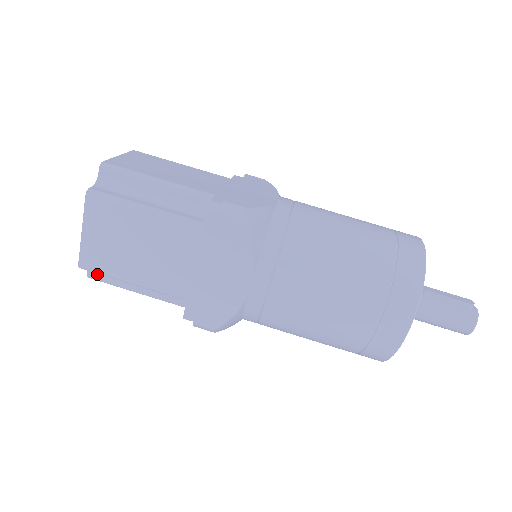
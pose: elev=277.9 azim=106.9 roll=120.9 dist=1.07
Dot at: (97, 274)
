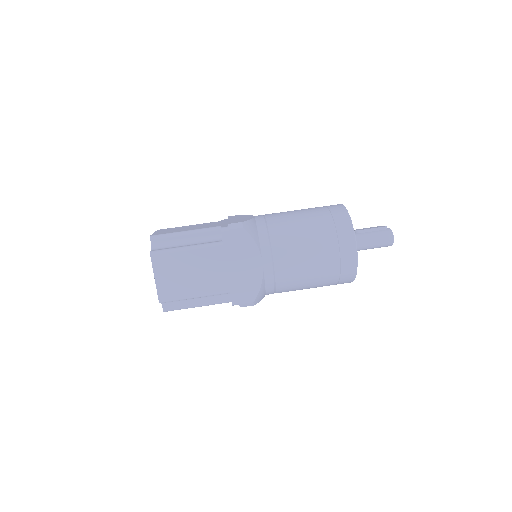
Dot at: (169, 306)
